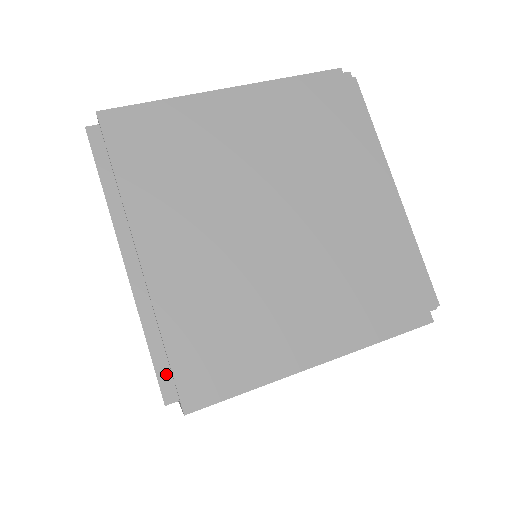
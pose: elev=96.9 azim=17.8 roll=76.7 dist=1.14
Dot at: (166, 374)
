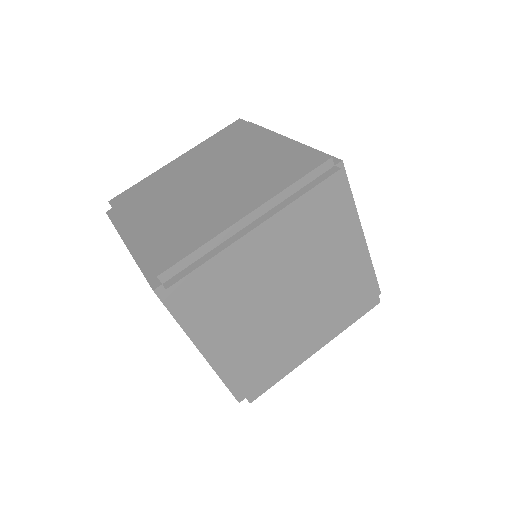
Dot at: (153, 277)
